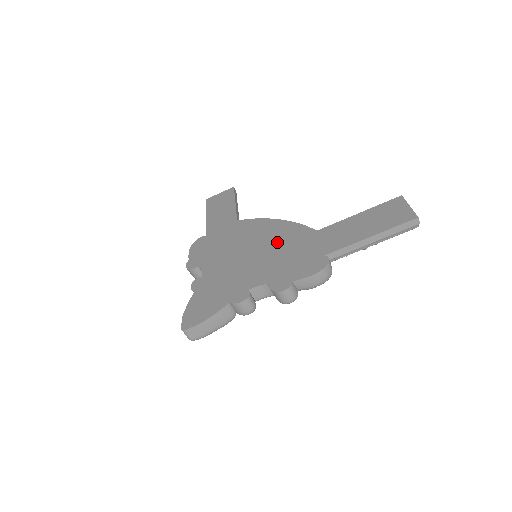
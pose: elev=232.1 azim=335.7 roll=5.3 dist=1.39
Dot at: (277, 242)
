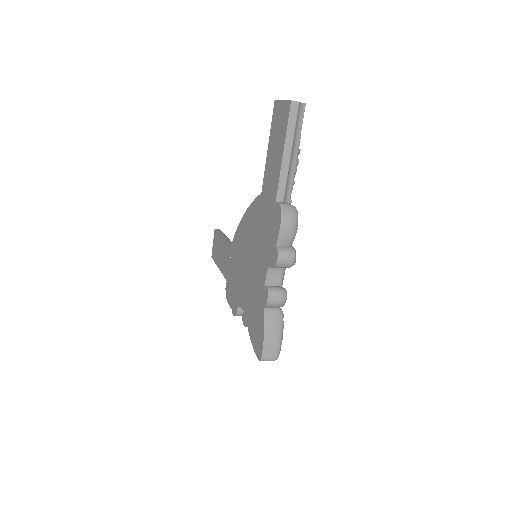
Dot at: (253, 232)
